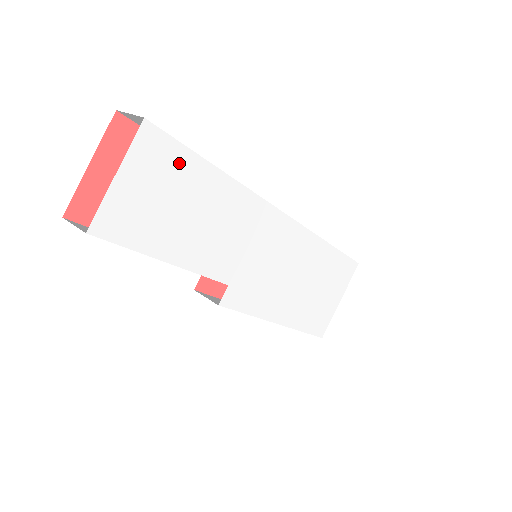
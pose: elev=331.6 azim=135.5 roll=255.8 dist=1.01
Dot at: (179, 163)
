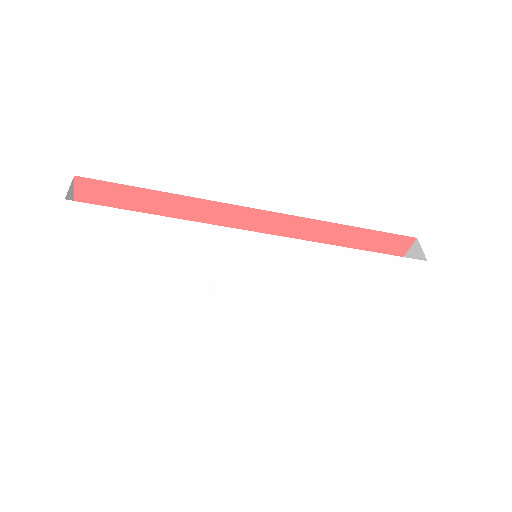
Dot at: (112, 218)
